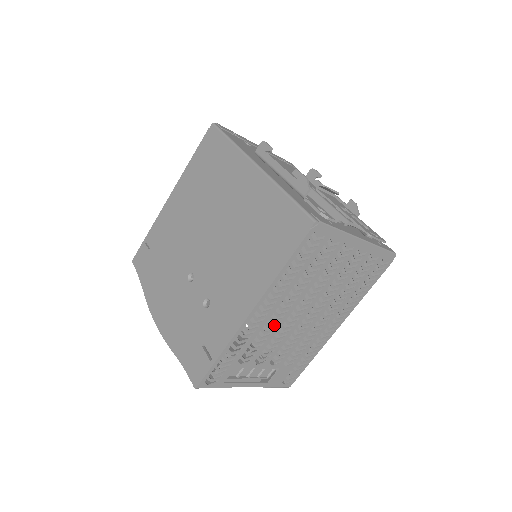
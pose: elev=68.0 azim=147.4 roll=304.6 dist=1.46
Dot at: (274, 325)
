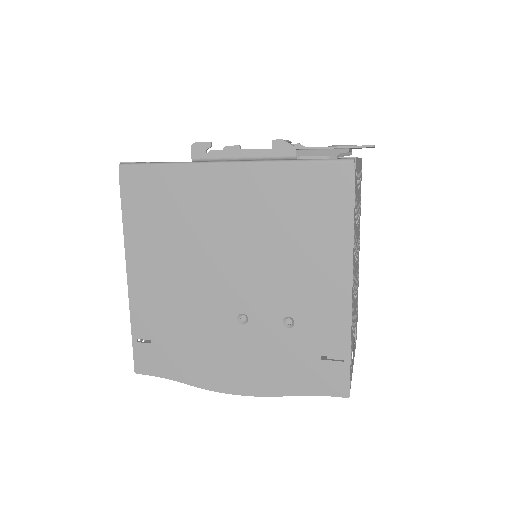
Dot at: (354, 285)
